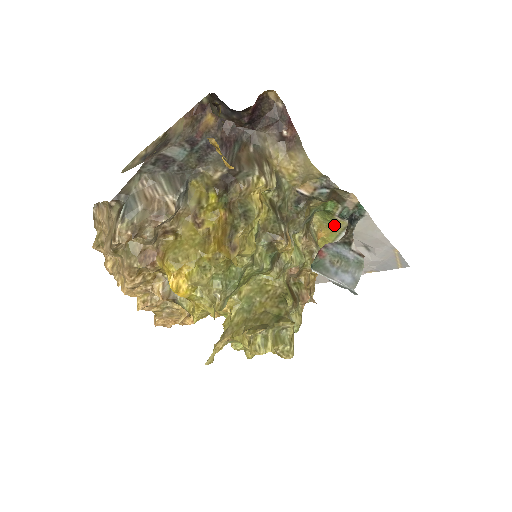
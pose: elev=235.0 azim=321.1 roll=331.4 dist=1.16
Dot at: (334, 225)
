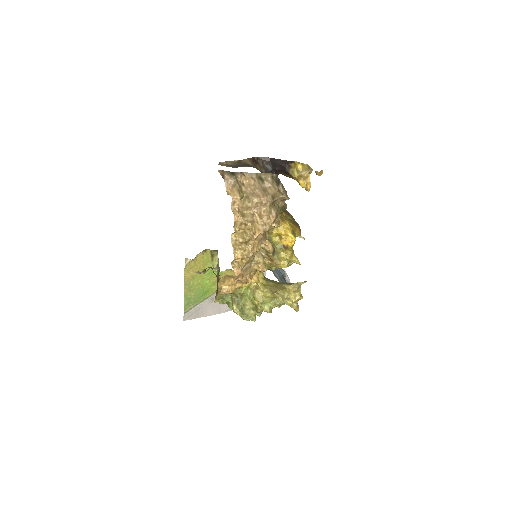
Dot at: occluded
